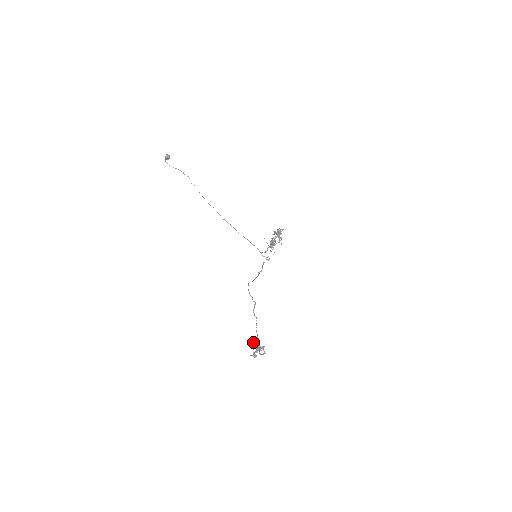
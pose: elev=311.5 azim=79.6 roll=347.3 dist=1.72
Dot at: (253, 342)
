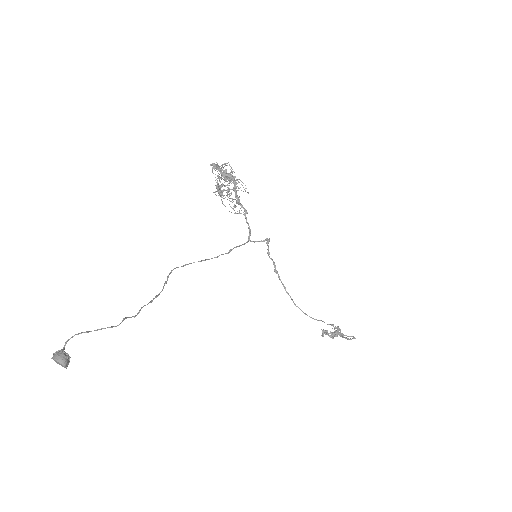
Dot at: (325, 332)
